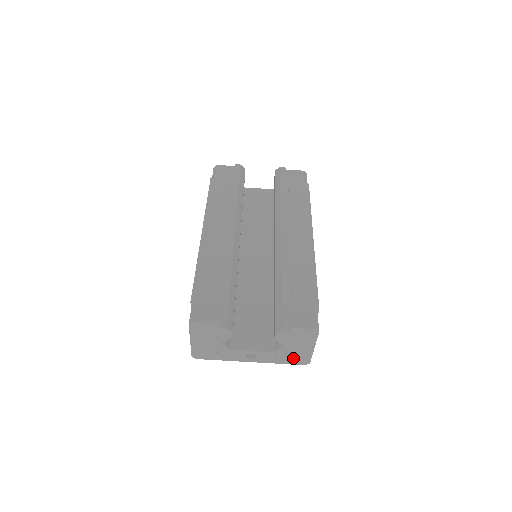
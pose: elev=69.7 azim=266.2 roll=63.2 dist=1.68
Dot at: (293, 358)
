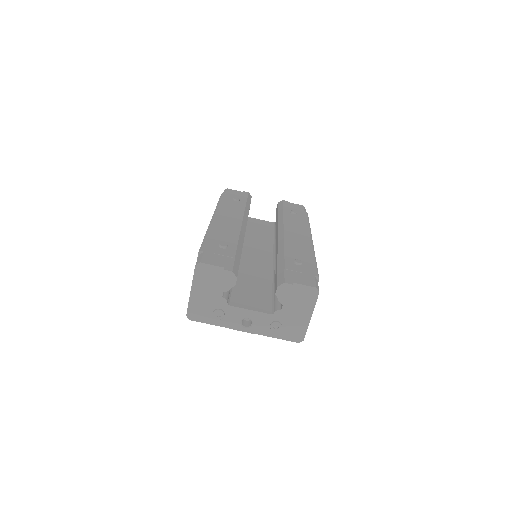
Dot at: (288, 330)
